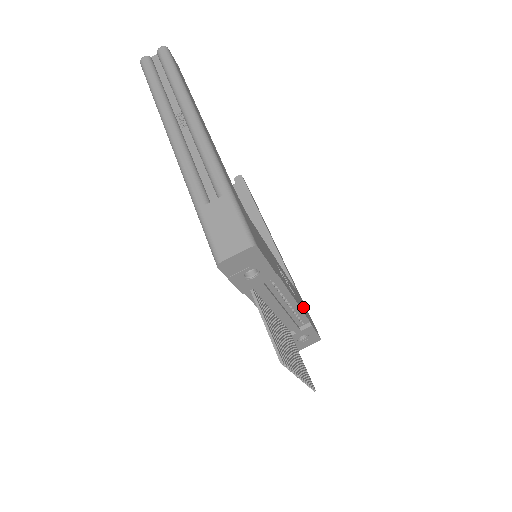
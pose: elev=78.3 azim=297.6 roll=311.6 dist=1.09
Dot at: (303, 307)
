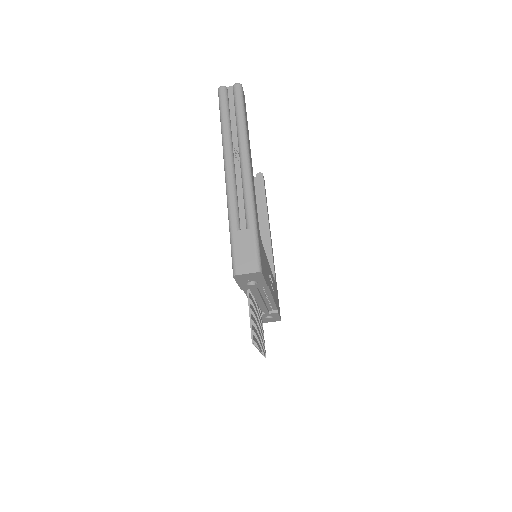
Dot at: (276, 297)
